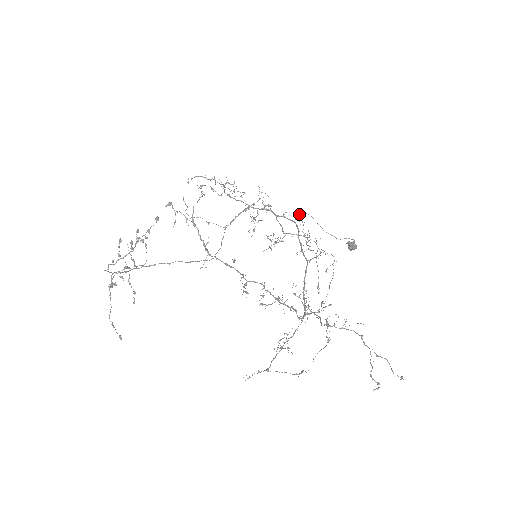
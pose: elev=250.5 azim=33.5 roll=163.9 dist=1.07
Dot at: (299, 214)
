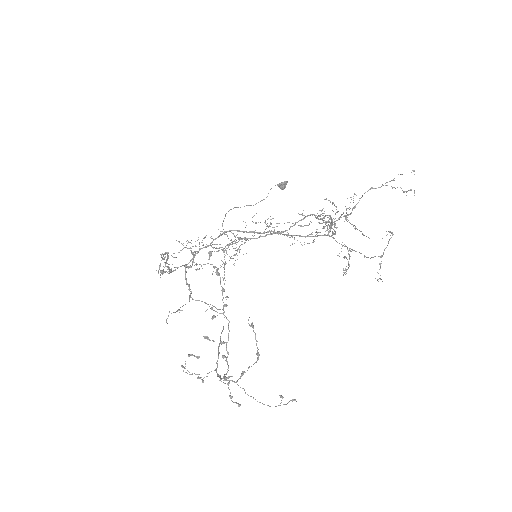
Dot at: (222, 223)
